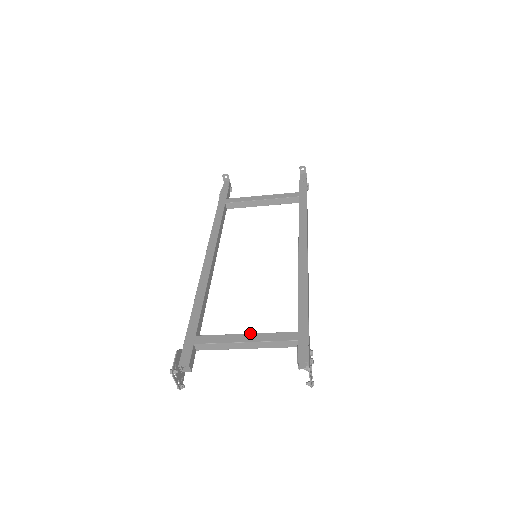
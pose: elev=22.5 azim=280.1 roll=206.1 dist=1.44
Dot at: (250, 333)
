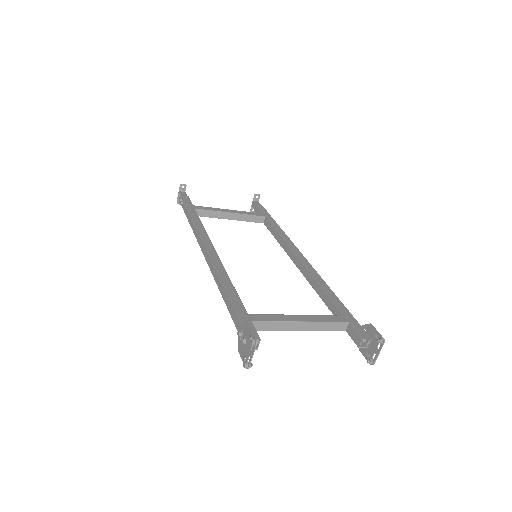
Dot at: occluded
